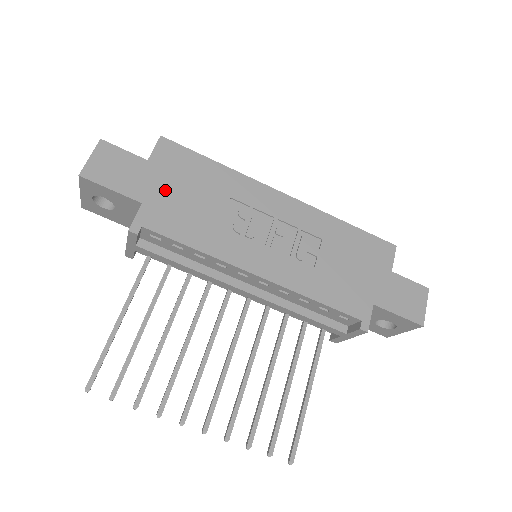
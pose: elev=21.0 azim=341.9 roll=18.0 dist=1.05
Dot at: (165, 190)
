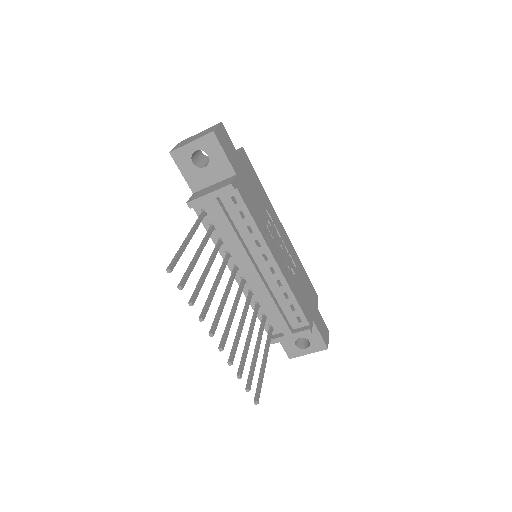
Dot at: (244, 177)
